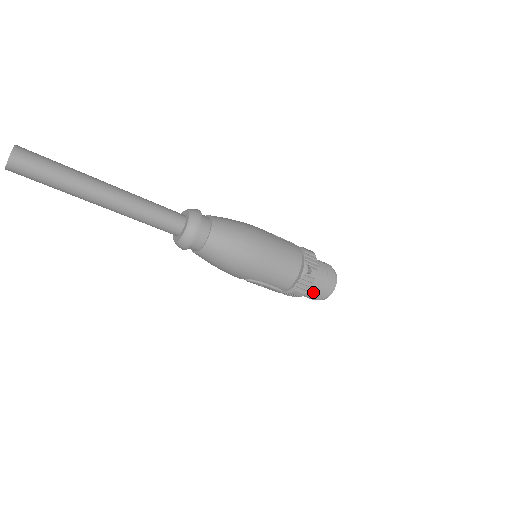
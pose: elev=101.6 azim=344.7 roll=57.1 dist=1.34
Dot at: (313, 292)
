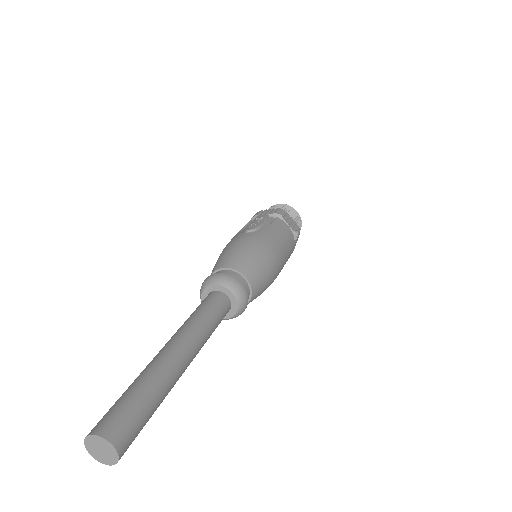
Dot at: occluded
